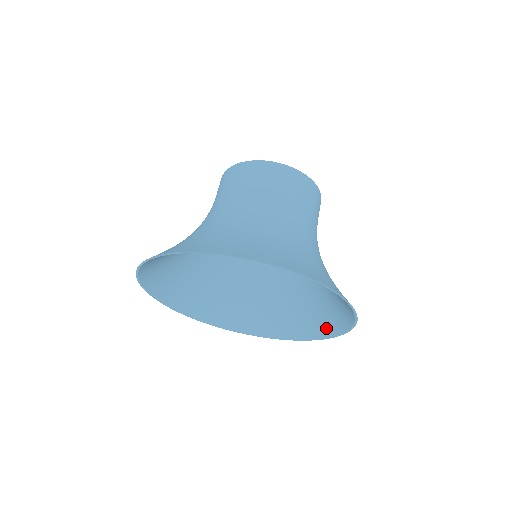
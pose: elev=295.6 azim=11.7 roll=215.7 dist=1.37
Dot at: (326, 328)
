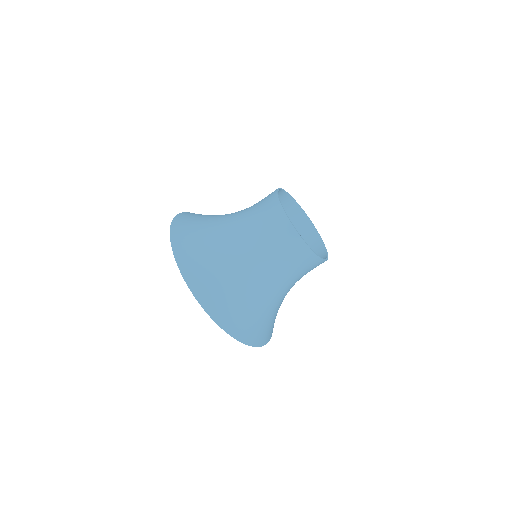
Dot at: occluded
